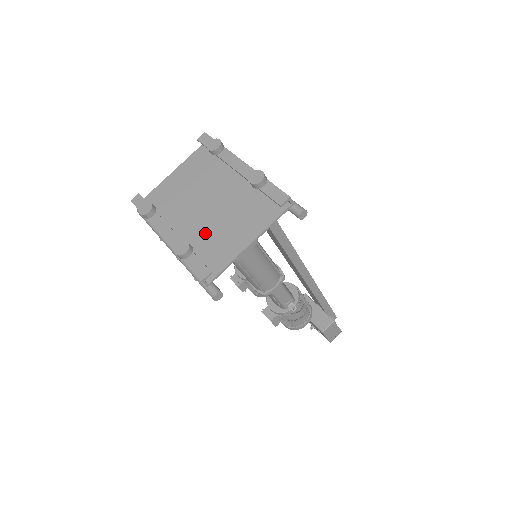
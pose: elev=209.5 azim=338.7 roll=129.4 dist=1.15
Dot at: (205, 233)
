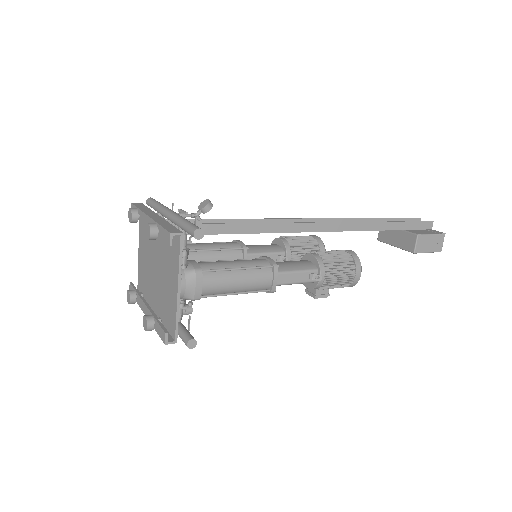
Dot at: (161, 294)
